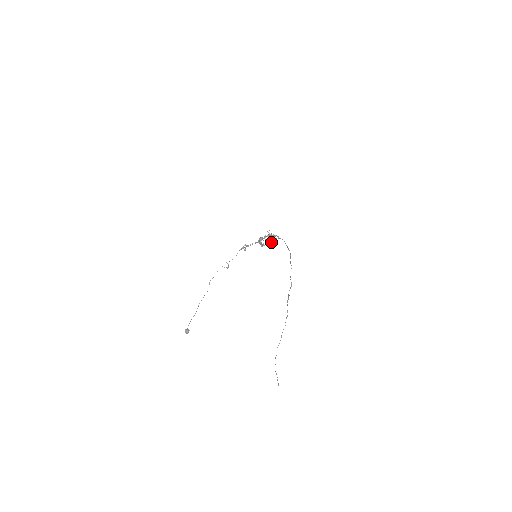
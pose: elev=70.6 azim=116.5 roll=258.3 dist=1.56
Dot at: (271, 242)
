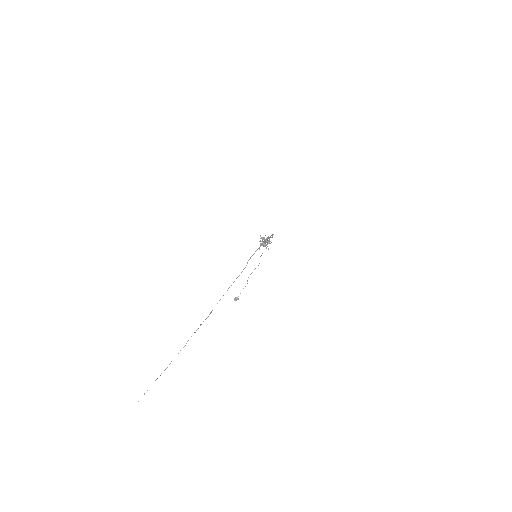
Dot at: (265, 246)
